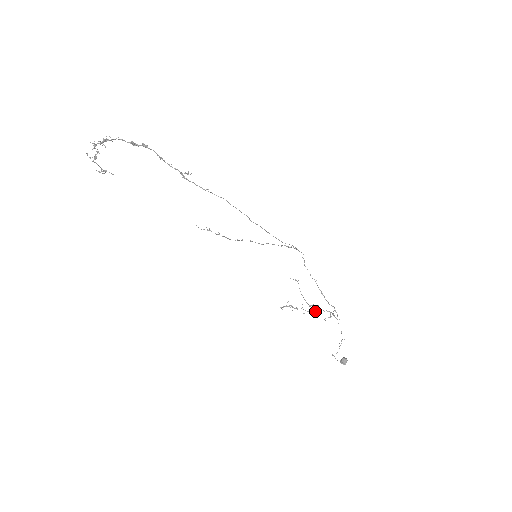
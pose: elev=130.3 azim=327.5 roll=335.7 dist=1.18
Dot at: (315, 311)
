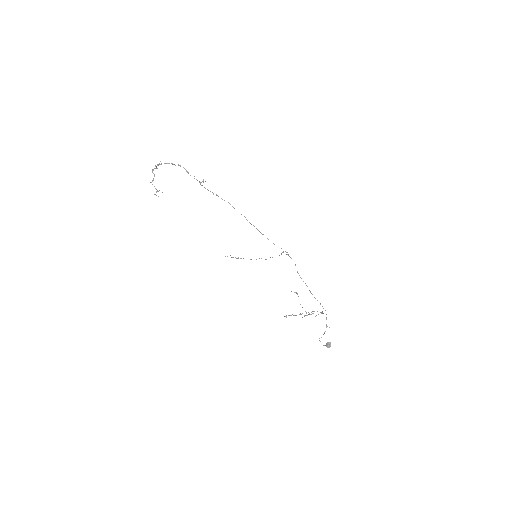
Dot at: (309, 314)
